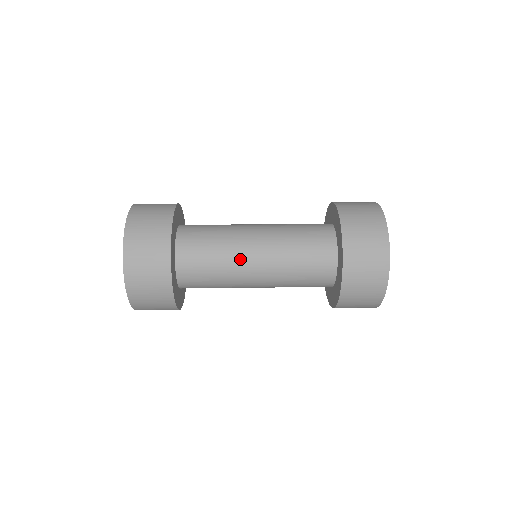
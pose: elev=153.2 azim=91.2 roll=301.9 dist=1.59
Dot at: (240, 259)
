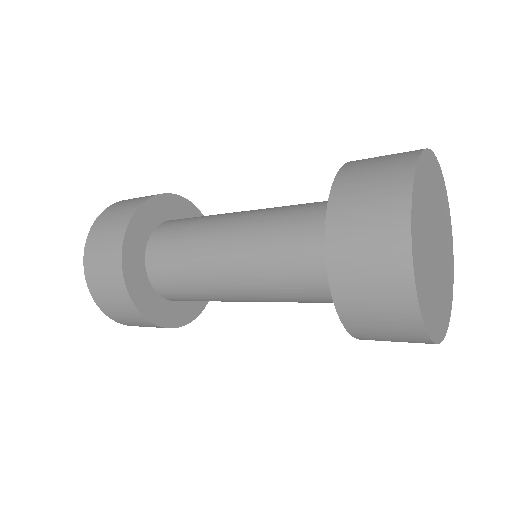
Dot at: (215, 229)
